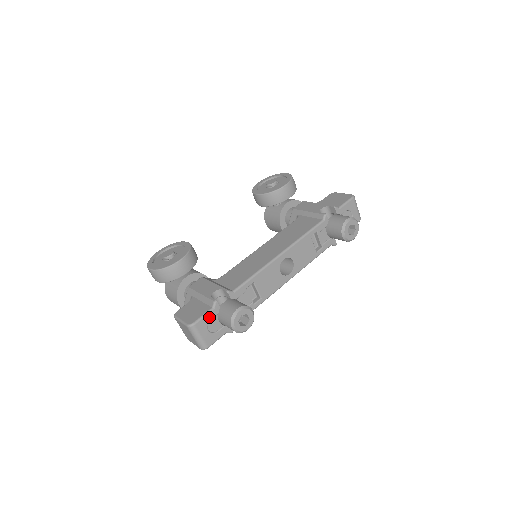
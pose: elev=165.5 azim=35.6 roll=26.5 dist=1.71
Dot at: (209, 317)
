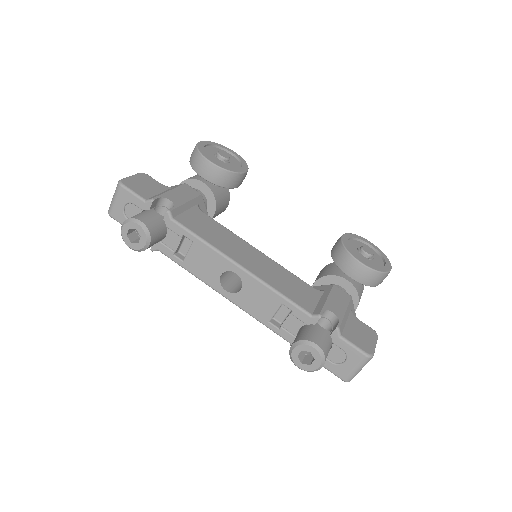
Dot at: (135, 200)
